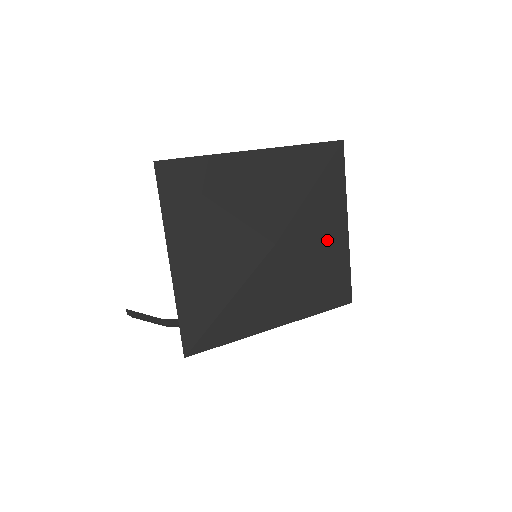
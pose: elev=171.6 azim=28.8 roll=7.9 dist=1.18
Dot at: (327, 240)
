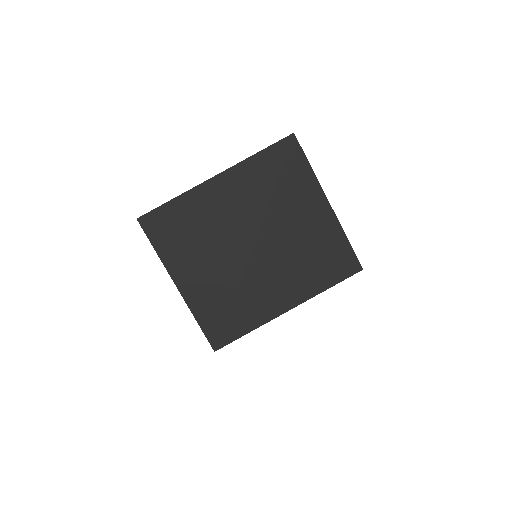
Dot at: (310, 224)
